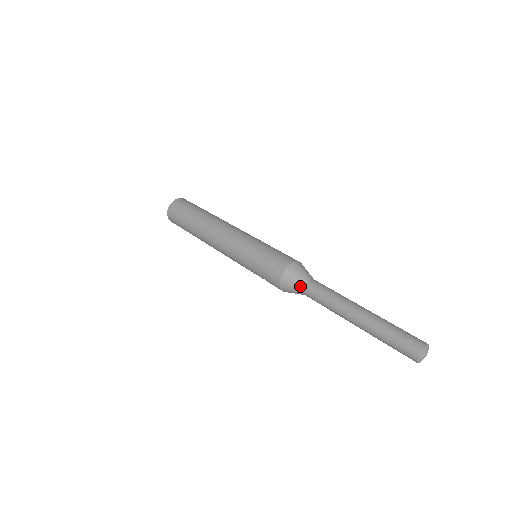
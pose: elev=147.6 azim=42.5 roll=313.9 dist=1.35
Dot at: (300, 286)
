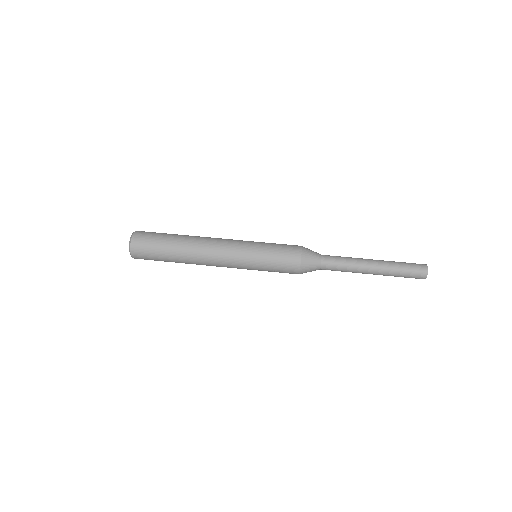
Dot at: (318, 262)
